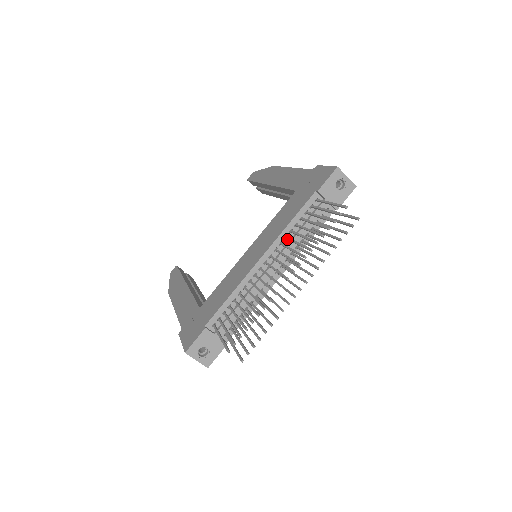
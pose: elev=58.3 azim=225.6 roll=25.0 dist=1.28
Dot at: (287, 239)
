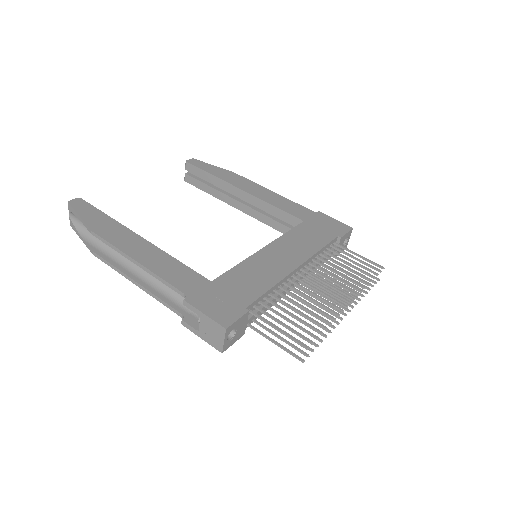
Dot at: (316, 262)
